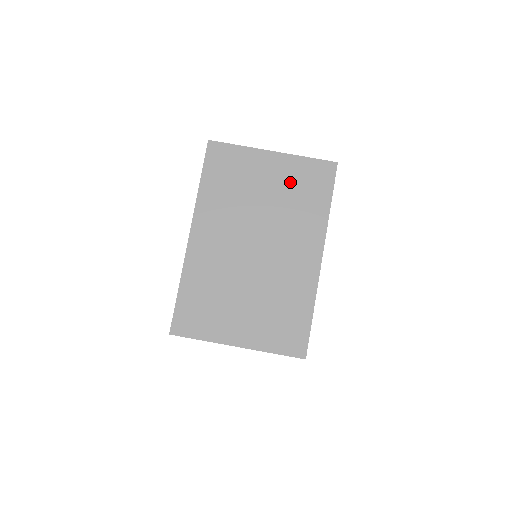
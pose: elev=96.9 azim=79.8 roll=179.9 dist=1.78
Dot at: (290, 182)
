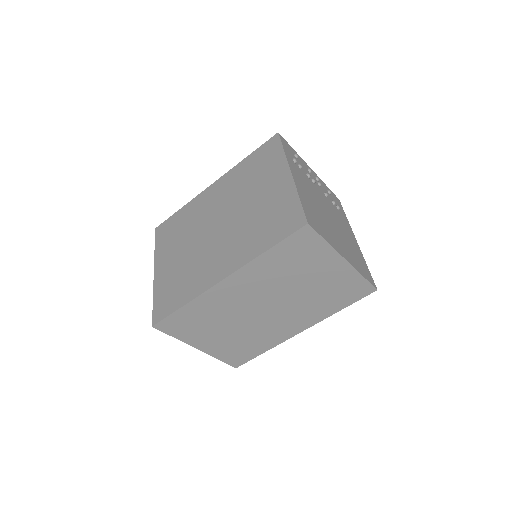
Dot at: (333, 285)
